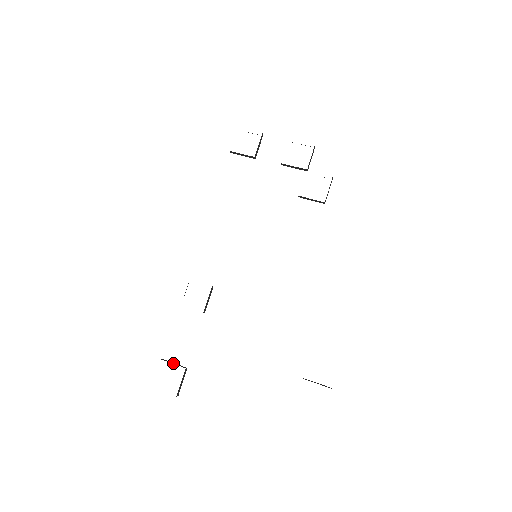
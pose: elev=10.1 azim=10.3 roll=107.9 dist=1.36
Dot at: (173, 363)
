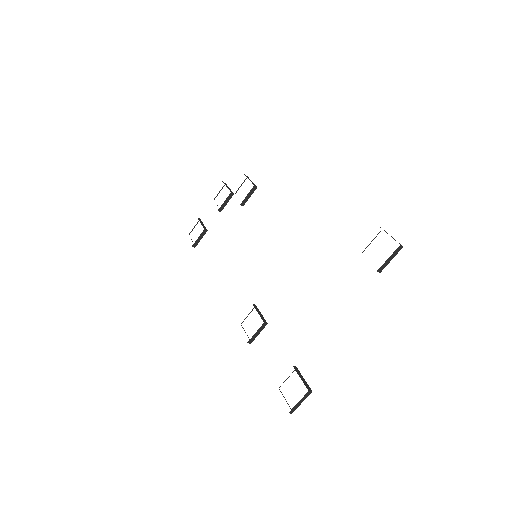
Dot at: occluded
